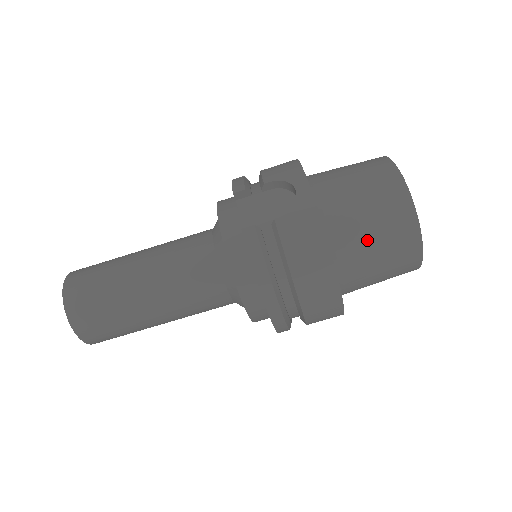
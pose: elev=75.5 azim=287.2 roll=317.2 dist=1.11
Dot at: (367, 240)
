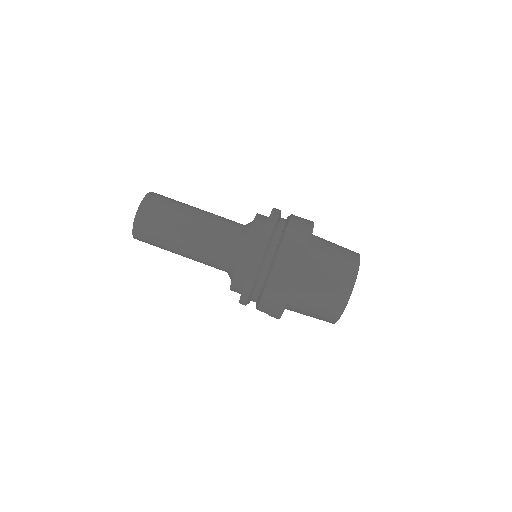
Dot at: (330, 251)
